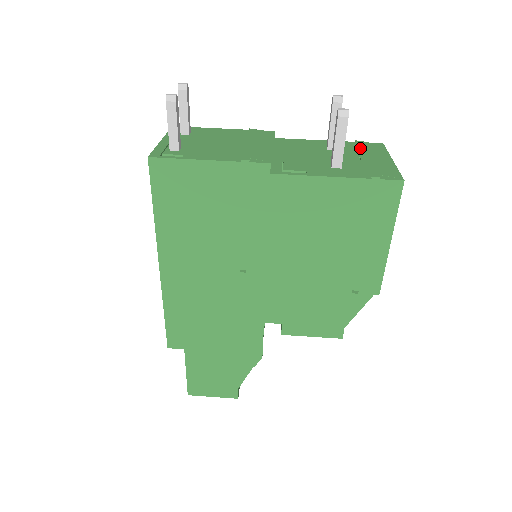
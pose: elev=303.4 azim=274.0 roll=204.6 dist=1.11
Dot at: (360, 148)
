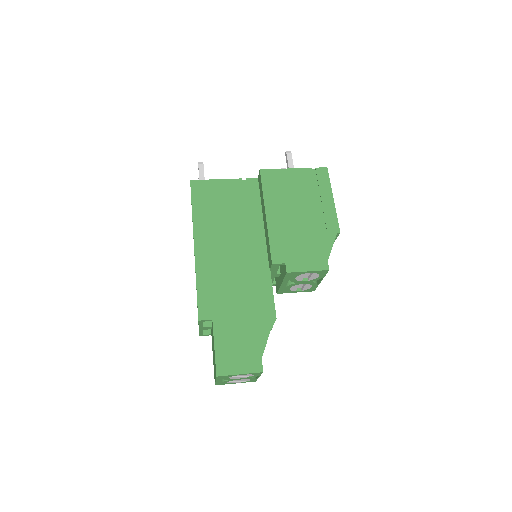
Dot at: occluded
